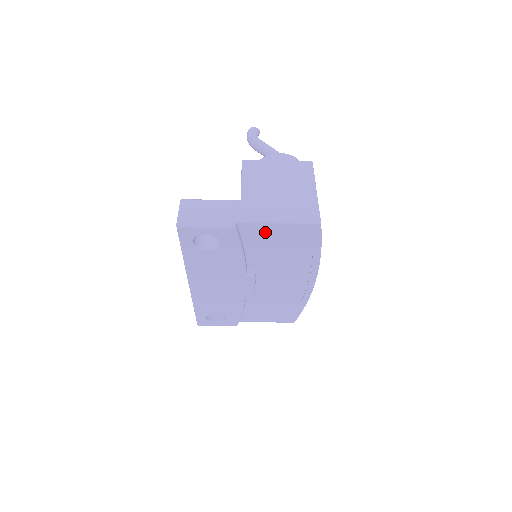
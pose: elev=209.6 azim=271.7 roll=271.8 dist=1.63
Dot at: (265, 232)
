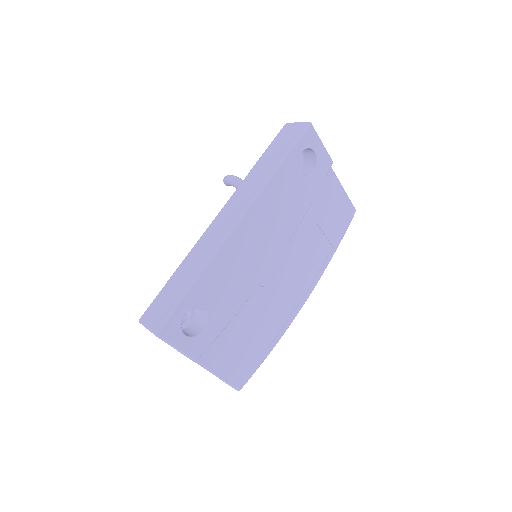
Dot at: (332, 192)
